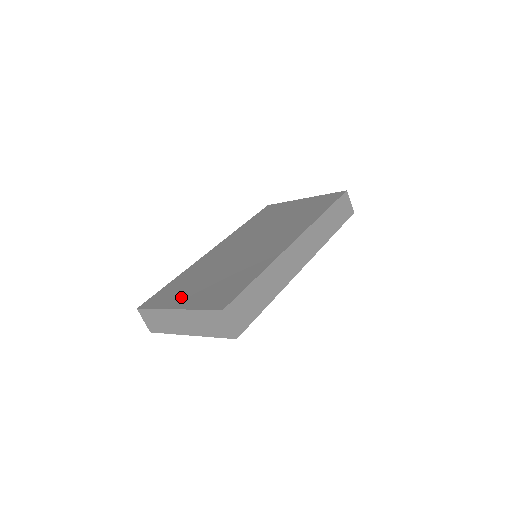
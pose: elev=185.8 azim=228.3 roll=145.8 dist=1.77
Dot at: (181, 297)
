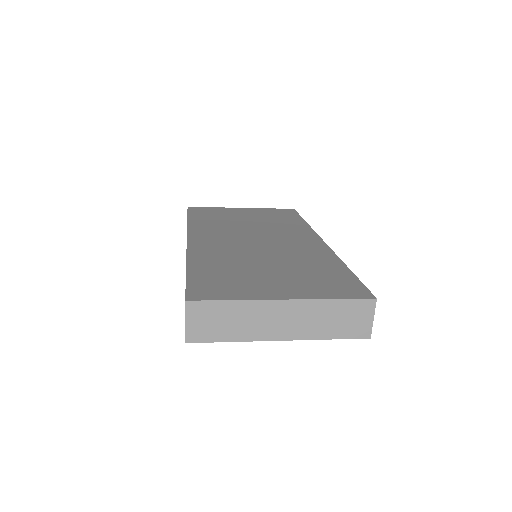
Dot at: (262, 287)
